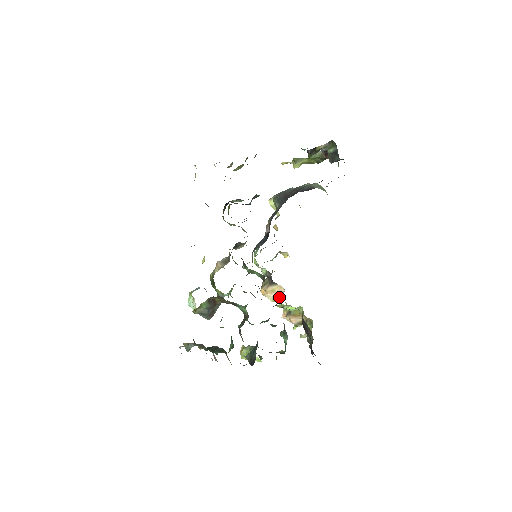
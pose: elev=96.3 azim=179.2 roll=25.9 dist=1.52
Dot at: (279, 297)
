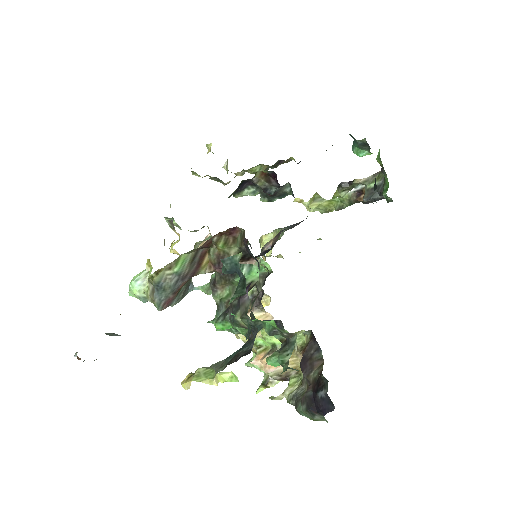
Dot at: occluded
